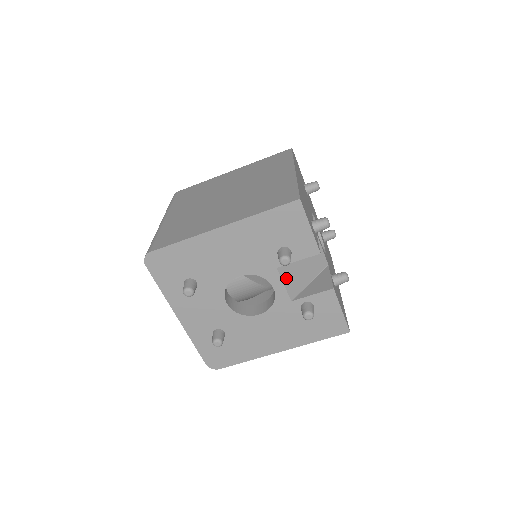
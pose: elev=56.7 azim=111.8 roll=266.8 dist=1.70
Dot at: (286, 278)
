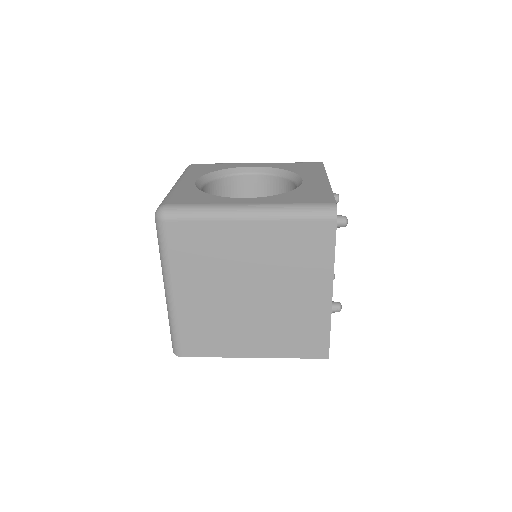
Dot at: occluded
